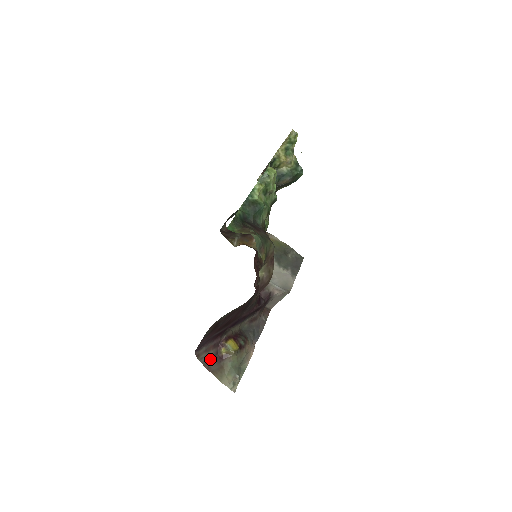
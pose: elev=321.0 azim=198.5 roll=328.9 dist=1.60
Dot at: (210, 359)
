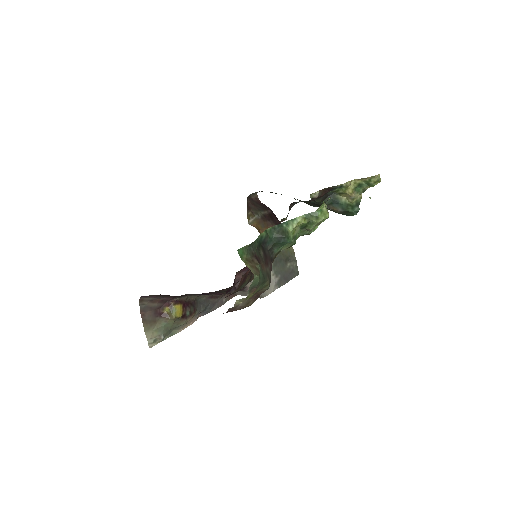
Dot at: (150, 309)
